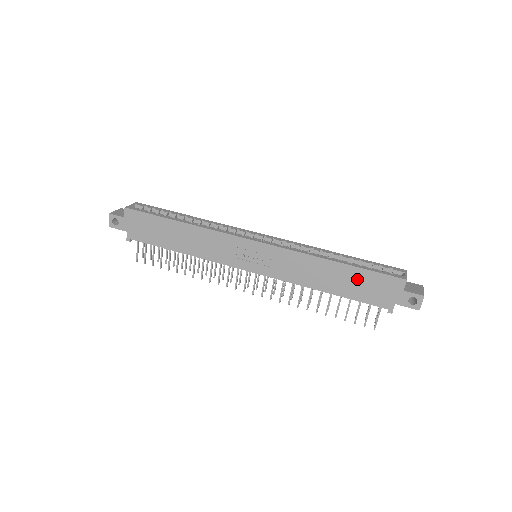
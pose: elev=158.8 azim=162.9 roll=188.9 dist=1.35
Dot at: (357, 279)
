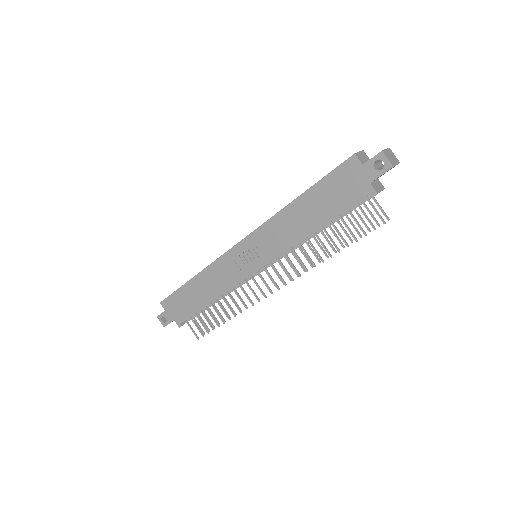
Dot at: (323, 195)
